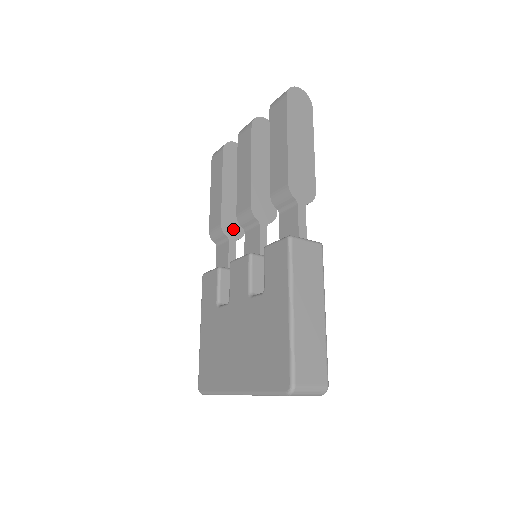
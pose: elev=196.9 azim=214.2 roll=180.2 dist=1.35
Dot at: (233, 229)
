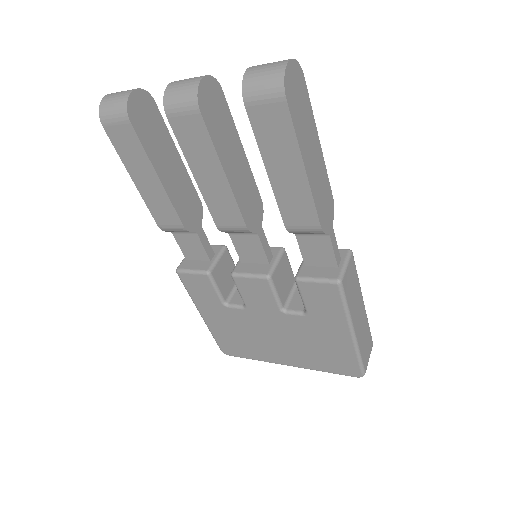
Dot at: (193, 216)
